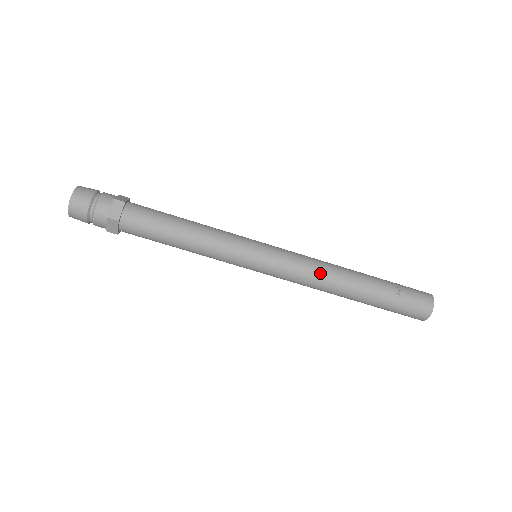
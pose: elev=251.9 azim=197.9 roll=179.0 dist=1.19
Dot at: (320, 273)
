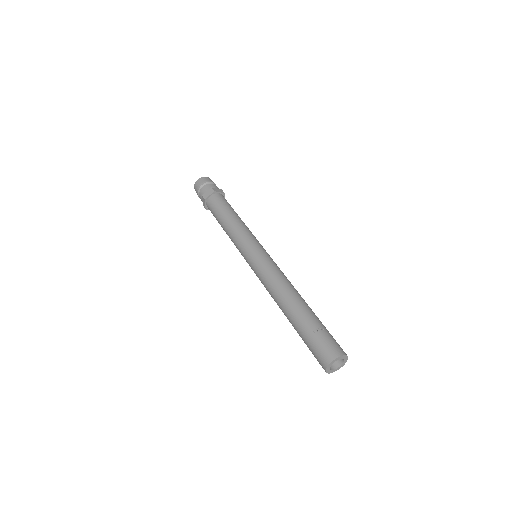
Dot at: (274, 284)
